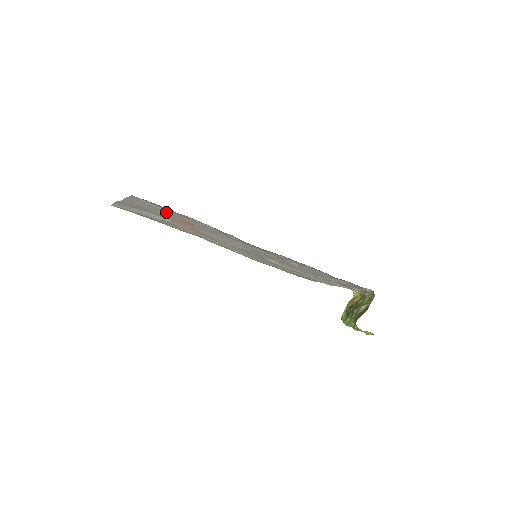
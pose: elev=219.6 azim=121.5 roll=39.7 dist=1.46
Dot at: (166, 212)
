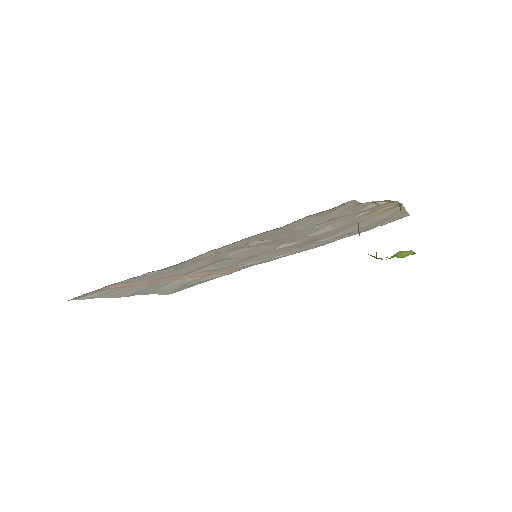
Dot at: (122, 288)
